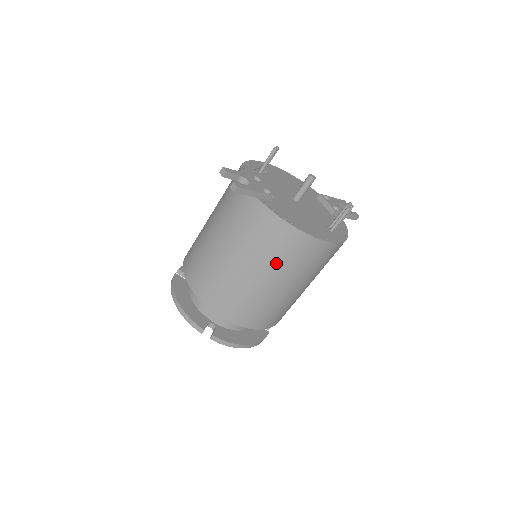
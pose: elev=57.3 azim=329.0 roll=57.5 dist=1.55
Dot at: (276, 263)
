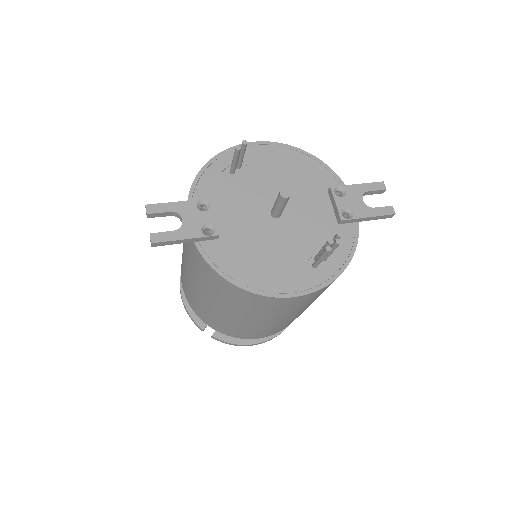
Dot at: (235, 307)
